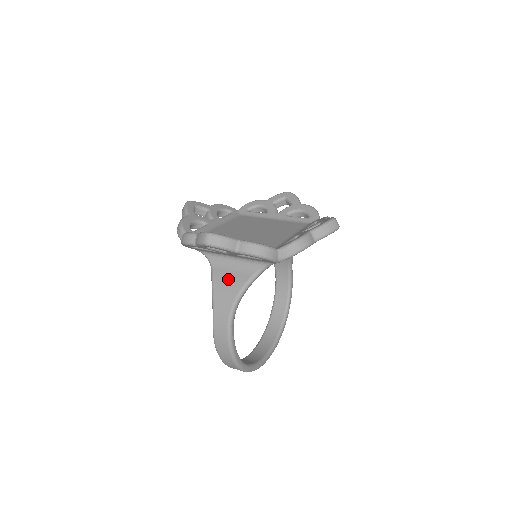
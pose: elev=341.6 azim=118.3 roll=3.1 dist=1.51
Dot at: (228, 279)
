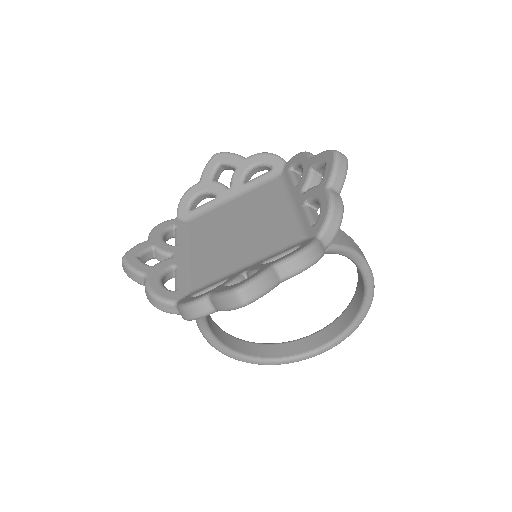
Dot at: occluded
